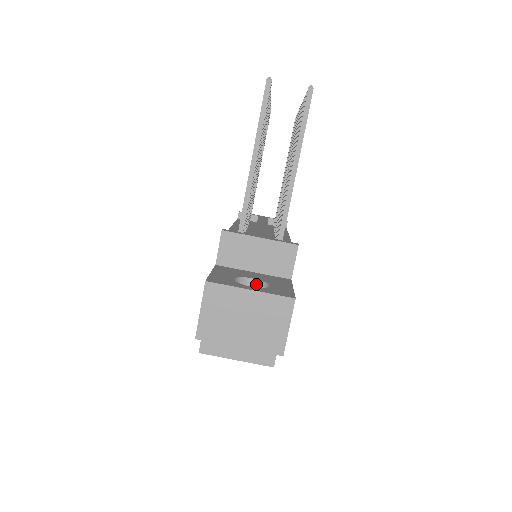
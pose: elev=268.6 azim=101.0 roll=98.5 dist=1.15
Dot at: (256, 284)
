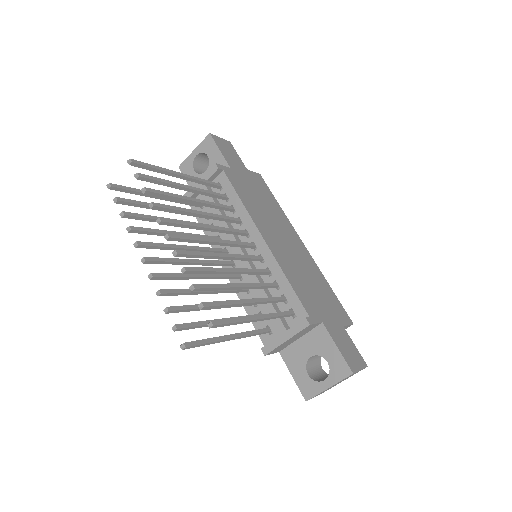
Dot at: (315, 355)
